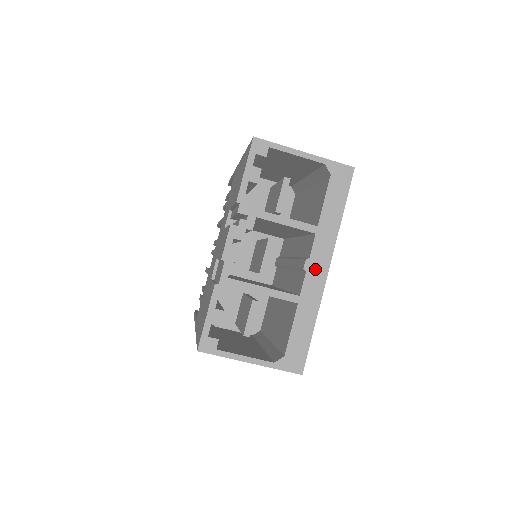
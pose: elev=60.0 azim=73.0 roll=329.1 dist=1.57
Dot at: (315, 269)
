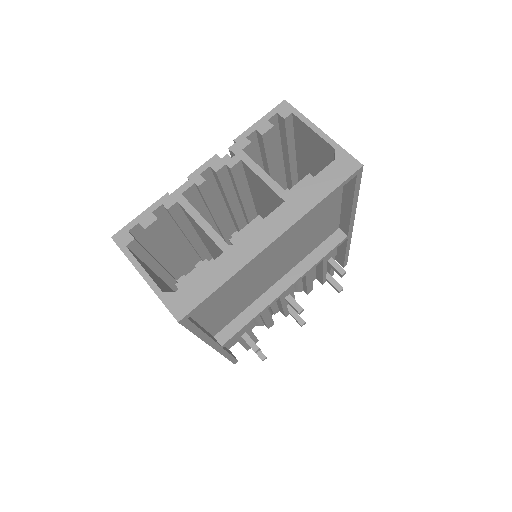
Dot at: (262, 232)
